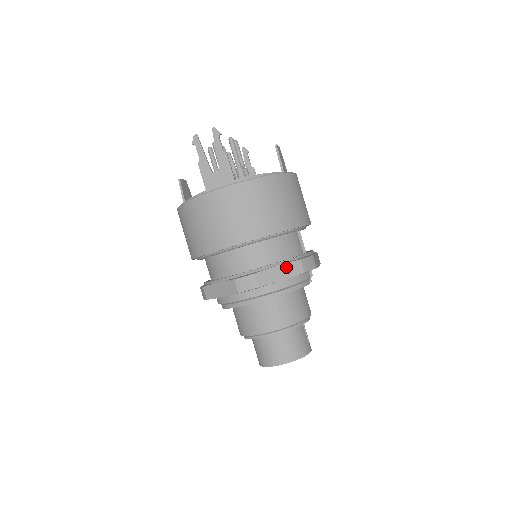
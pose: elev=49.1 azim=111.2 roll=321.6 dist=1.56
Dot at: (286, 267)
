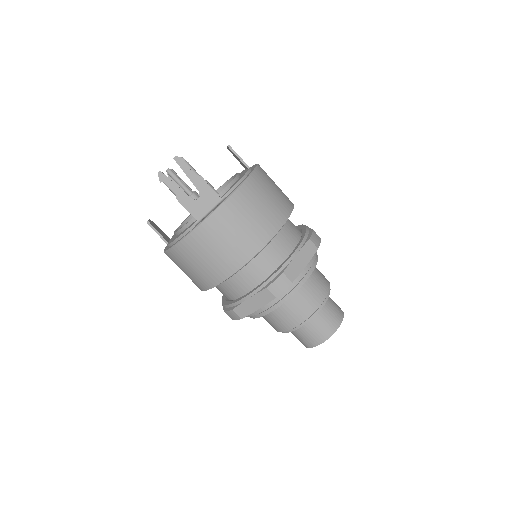
Dot at: (303, 252)
